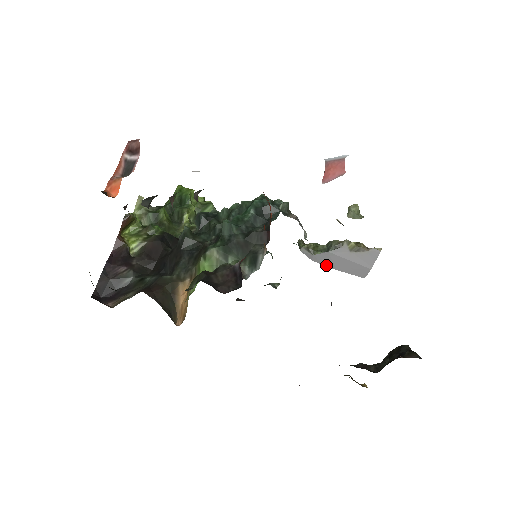
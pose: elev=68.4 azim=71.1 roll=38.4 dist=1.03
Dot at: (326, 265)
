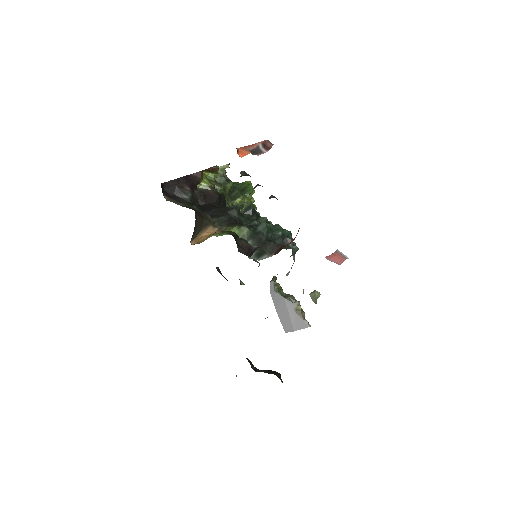
Dot at: (275, 304)
